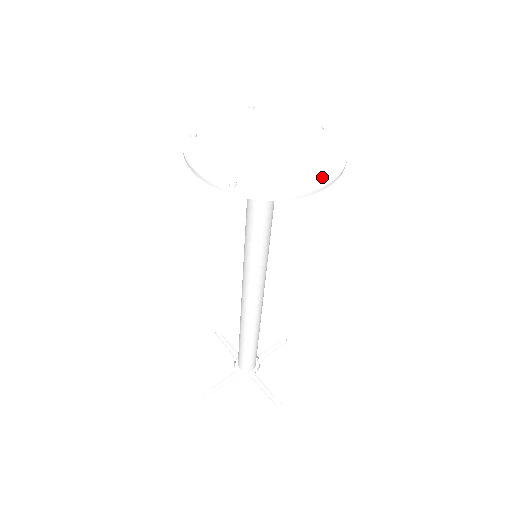
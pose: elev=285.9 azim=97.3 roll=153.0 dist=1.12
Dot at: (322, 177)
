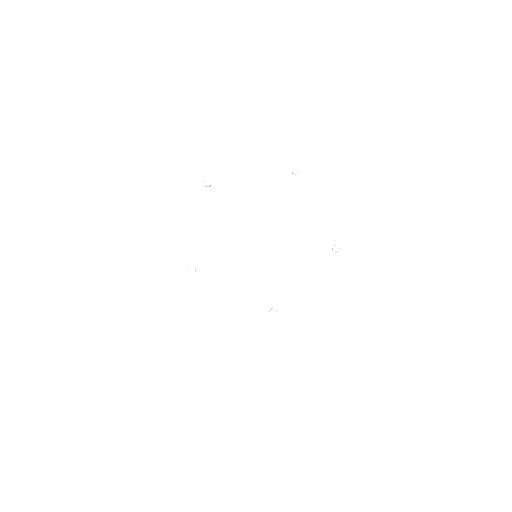
Dot at: (335, 252)
